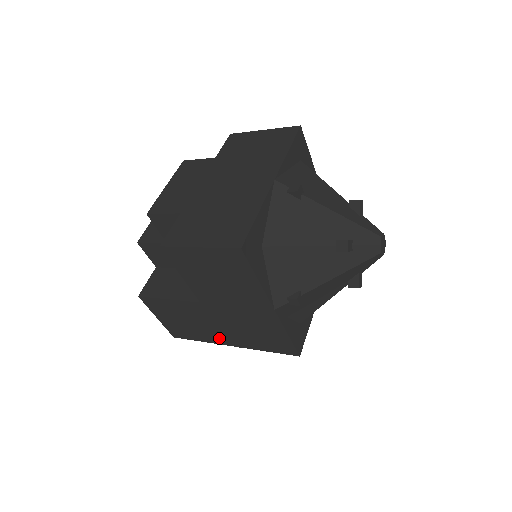
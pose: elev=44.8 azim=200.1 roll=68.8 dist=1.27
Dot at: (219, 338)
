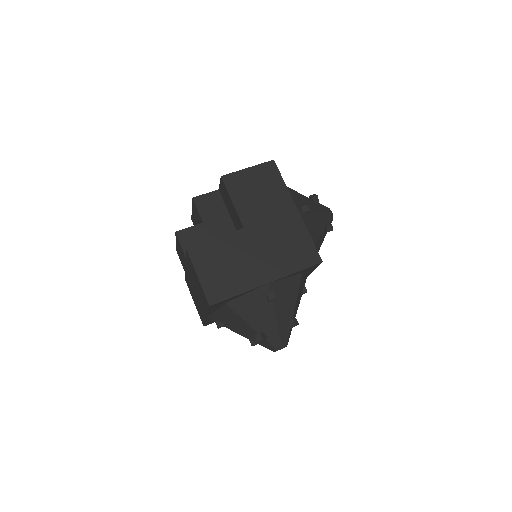
Dot at: (257, 276)
